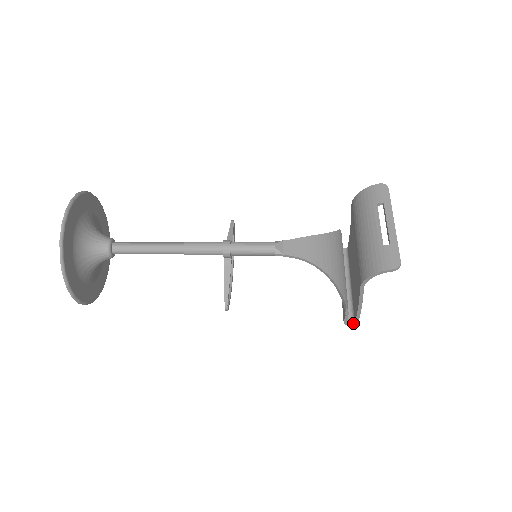
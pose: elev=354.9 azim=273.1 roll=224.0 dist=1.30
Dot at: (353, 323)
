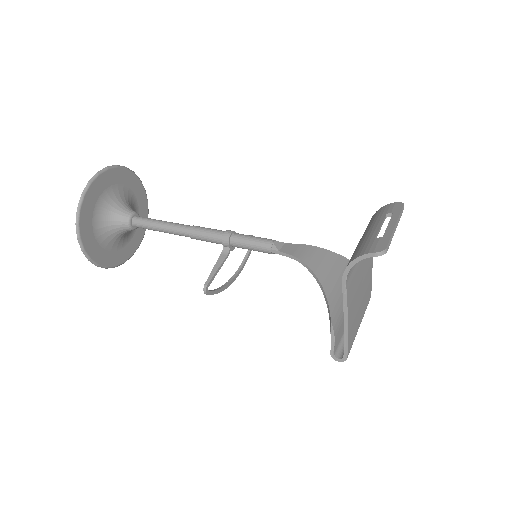
Dot at: (342, 358)
